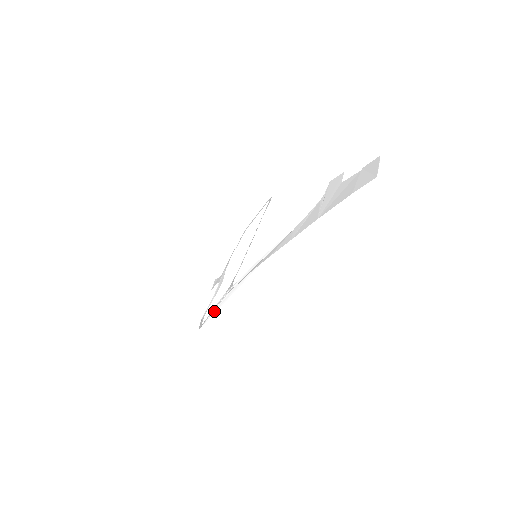
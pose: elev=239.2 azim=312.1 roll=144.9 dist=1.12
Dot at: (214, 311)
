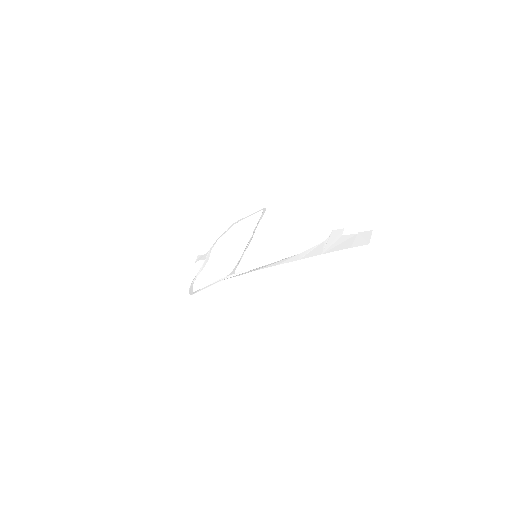
Dot at: (211, 286)
